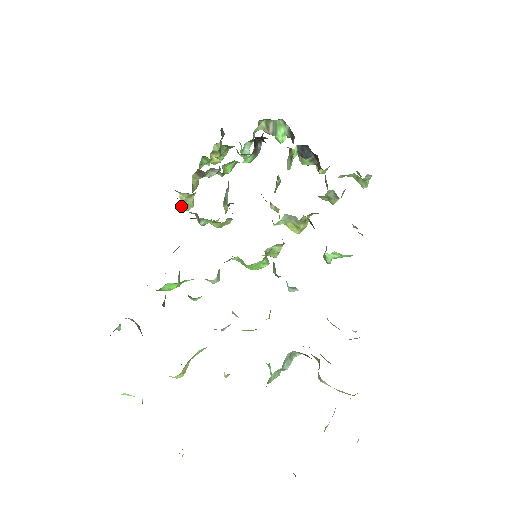
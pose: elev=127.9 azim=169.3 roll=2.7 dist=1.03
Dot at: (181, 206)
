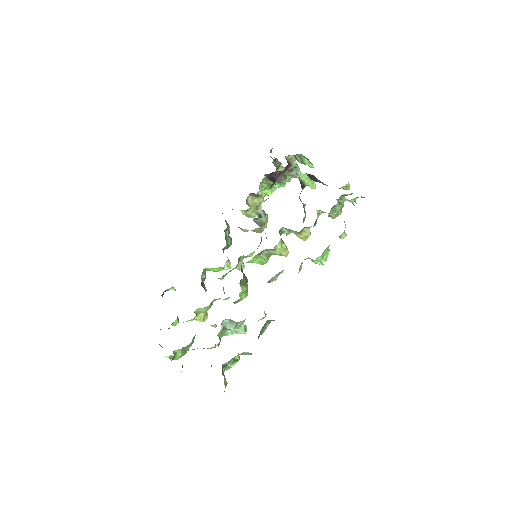
Dot at: (247, 216)
